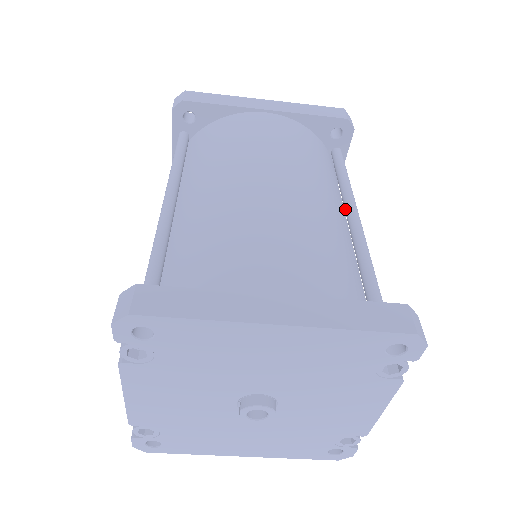
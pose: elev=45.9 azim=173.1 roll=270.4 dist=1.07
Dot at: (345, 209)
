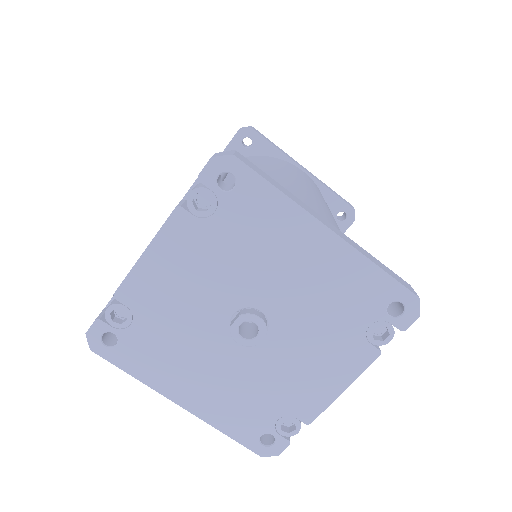
Dot at: occluded
